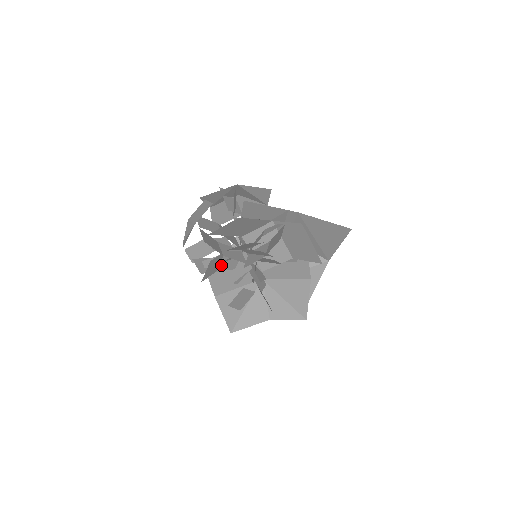
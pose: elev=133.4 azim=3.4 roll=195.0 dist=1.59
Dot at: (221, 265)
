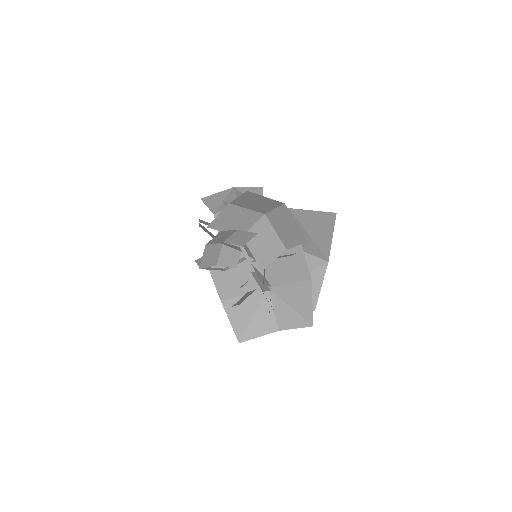
Dot at: (221, 259)
